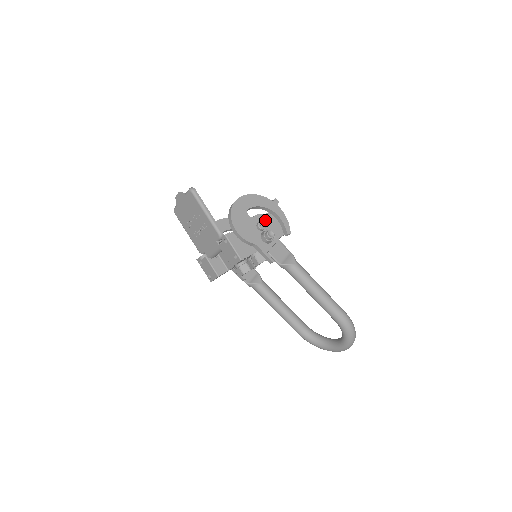
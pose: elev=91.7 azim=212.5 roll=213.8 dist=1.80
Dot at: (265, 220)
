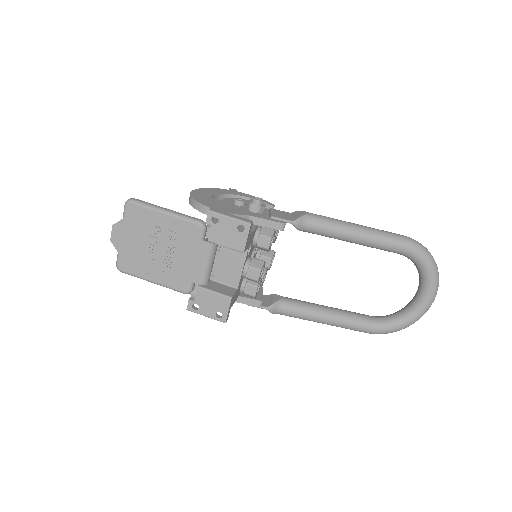
Dot at: occluded
